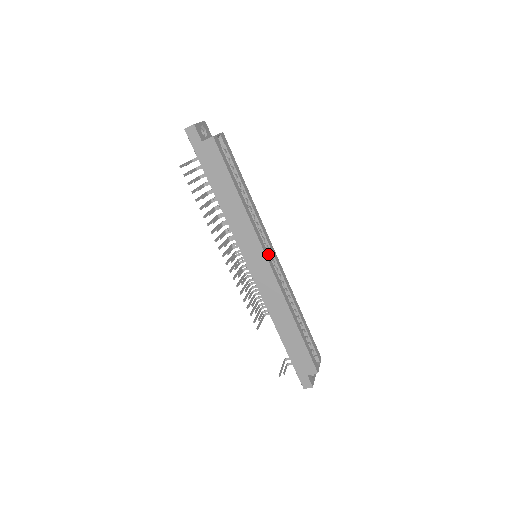
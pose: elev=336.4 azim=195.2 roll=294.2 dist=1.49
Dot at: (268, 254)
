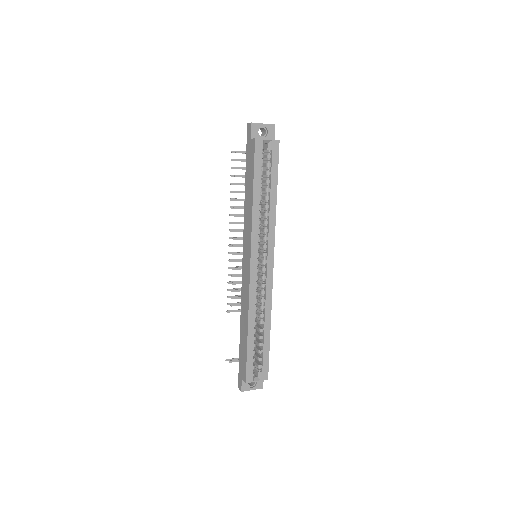
Dot at: (257, 259)
